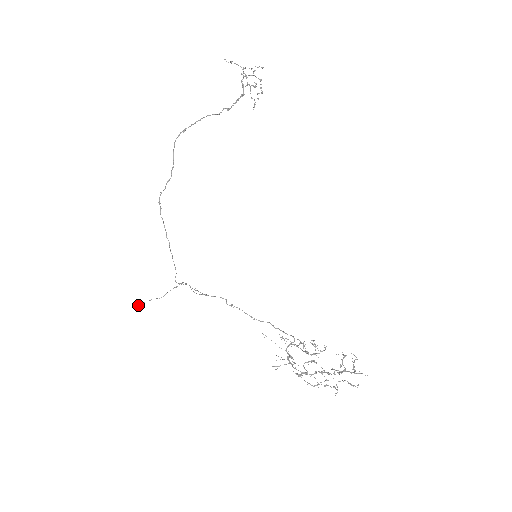
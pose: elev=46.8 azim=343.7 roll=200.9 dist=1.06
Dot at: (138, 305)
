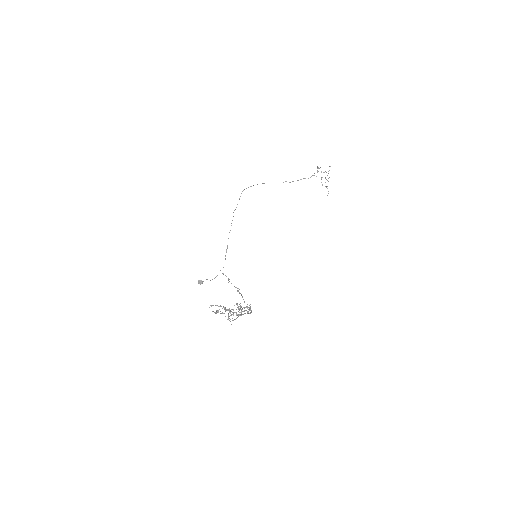
Dot at: (199, 281)
